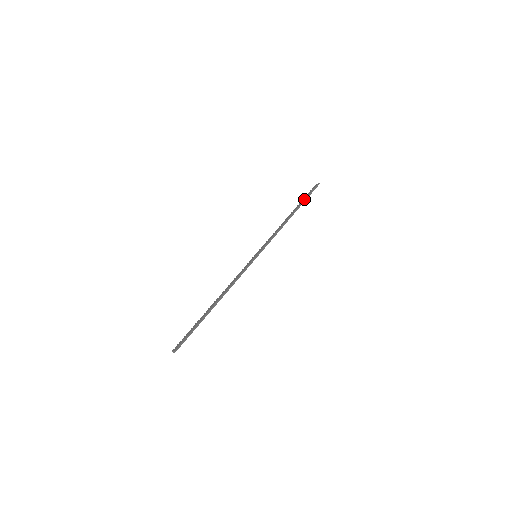
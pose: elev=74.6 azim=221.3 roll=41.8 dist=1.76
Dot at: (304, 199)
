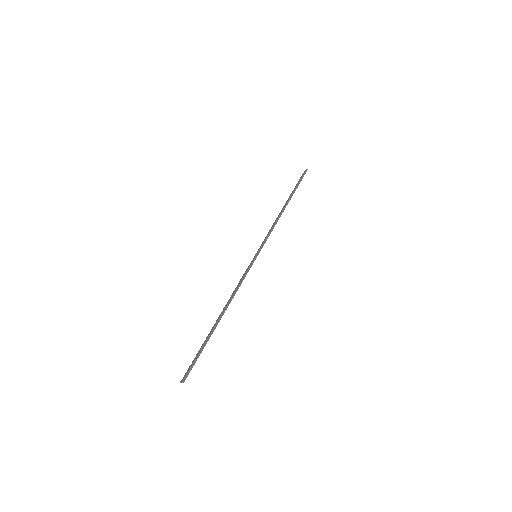
Dot at: (295, 188)
